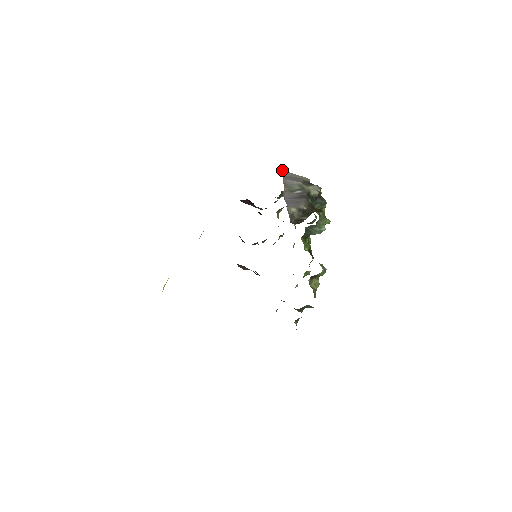
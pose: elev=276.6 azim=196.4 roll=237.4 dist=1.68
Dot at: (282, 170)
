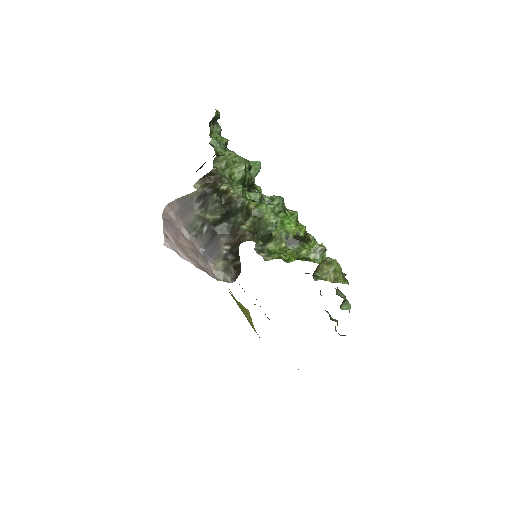
Dot at: (169, 204)
